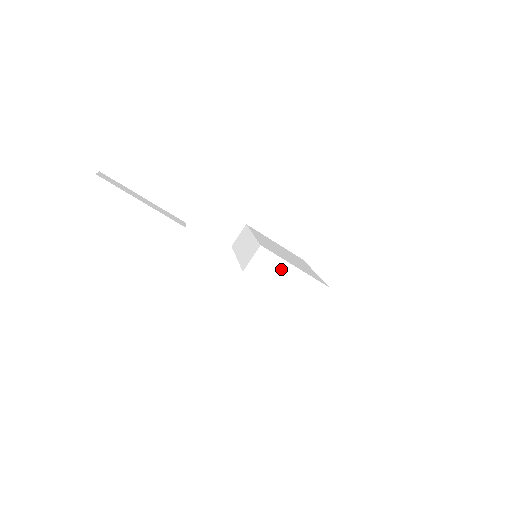
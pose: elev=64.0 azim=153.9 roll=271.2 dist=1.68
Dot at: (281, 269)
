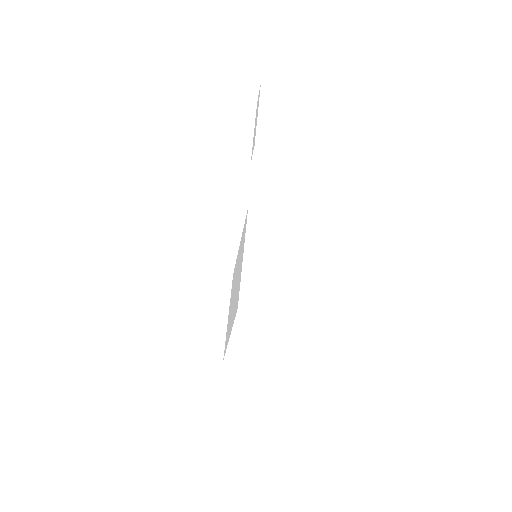
Dot at: (274, 245)
